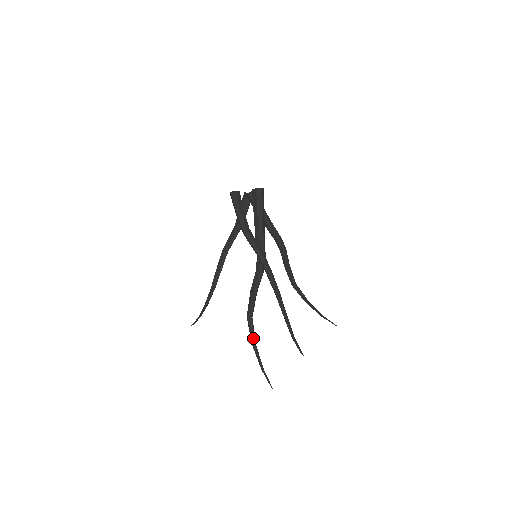
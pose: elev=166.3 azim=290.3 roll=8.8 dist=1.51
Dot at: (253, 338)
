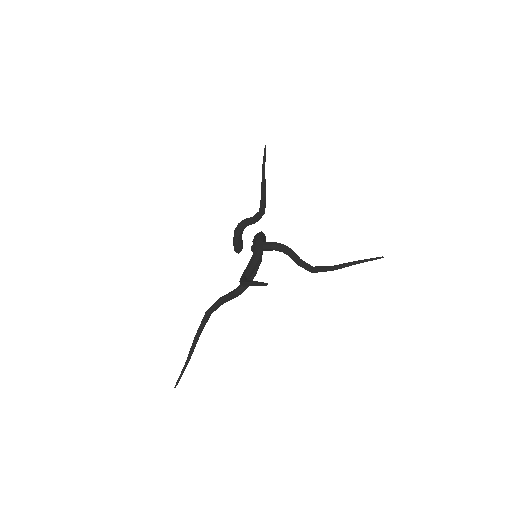
Dot at: (243, 280)
